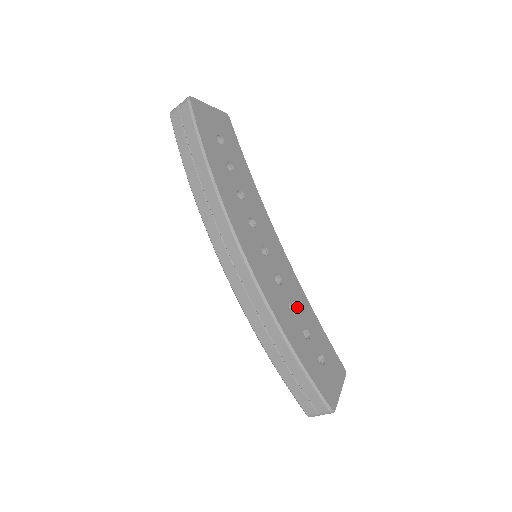
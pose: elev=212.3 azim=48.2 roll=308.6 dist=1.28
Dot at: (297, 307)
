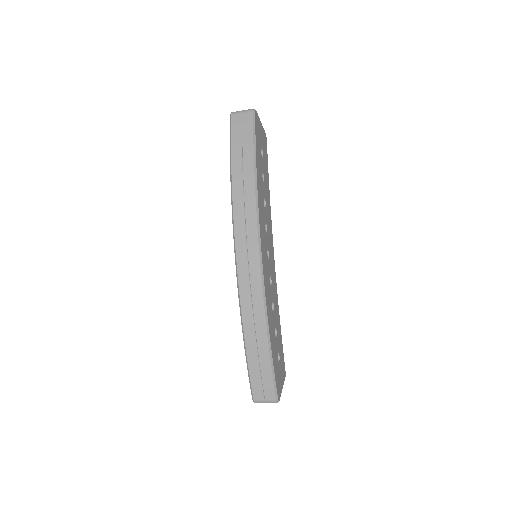
Dot at: (274, 309)
